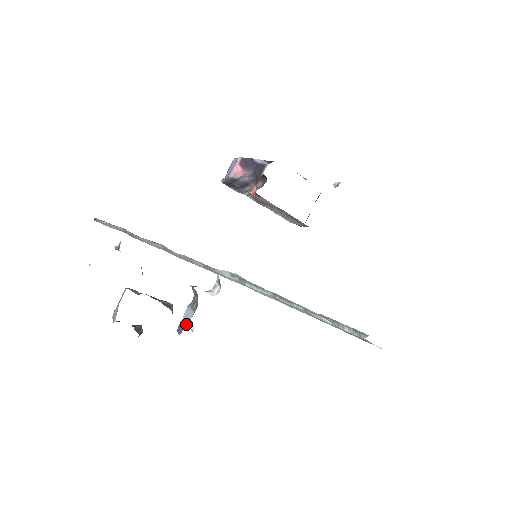
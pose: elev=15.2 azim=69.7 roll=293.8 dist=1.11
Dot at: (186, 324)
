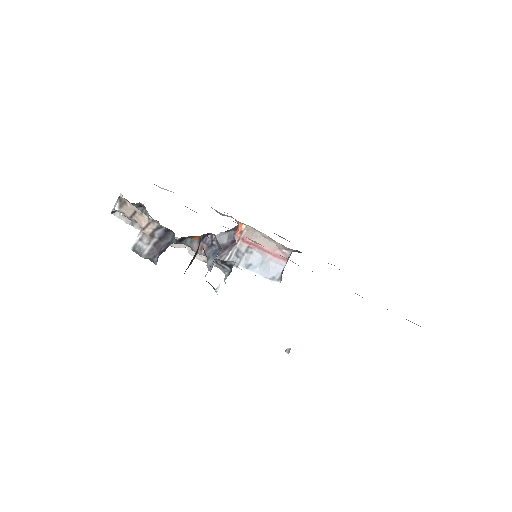
Dot at: (214, 259)
